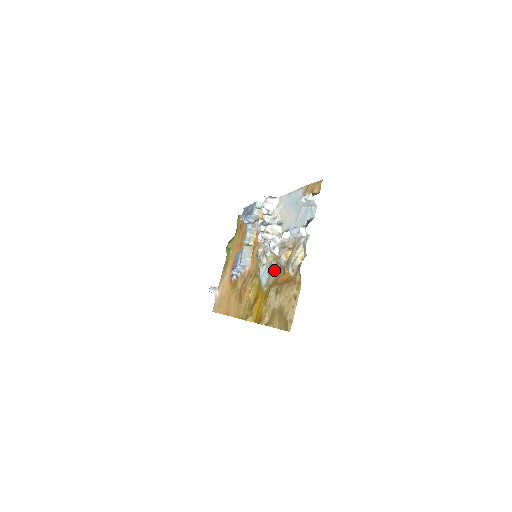
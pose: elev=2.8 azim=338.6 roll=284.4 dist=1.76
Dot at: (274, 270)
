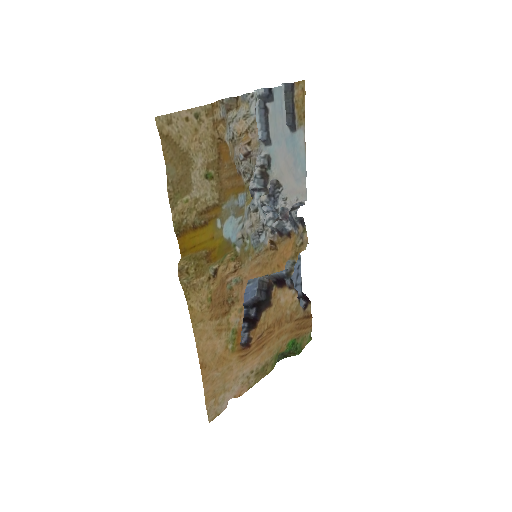
Dot at: (236, 197)
